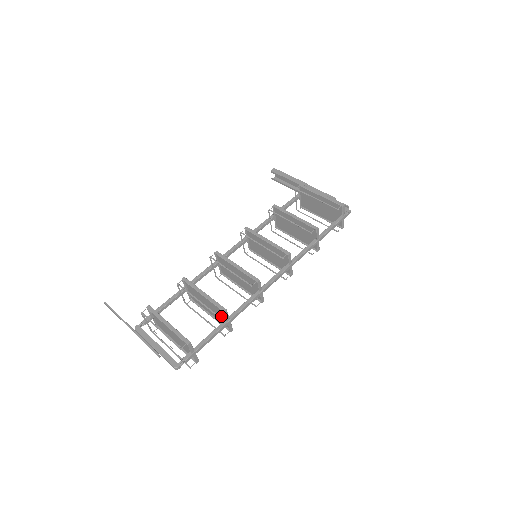
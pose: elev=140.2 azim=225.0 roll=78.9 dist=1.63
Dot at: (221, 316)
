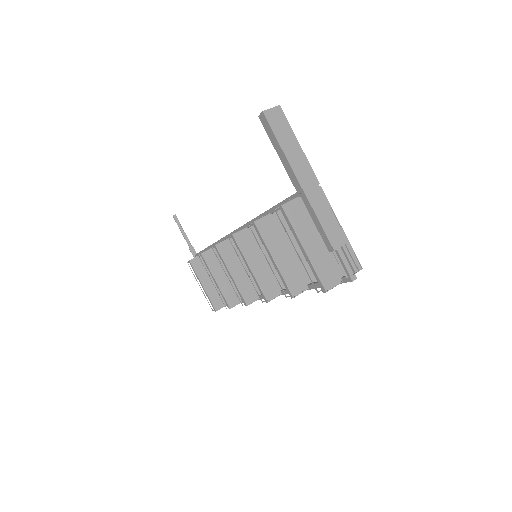
Dot at: occluded
